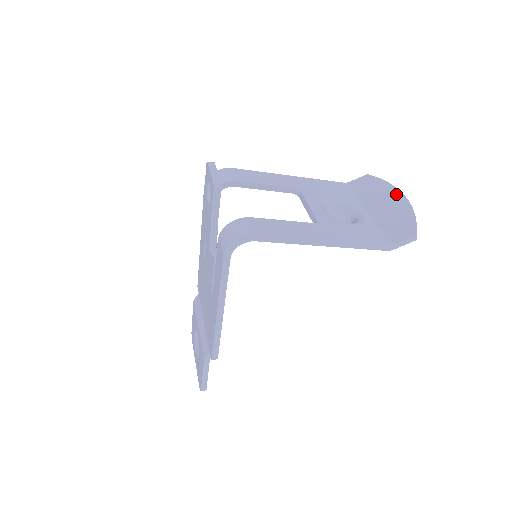
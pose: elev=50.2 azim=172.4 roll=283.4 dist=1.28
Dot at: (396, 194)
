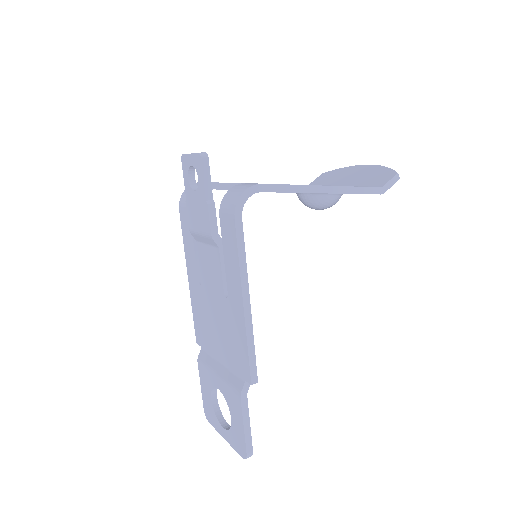
Dot at: (358, 168)
